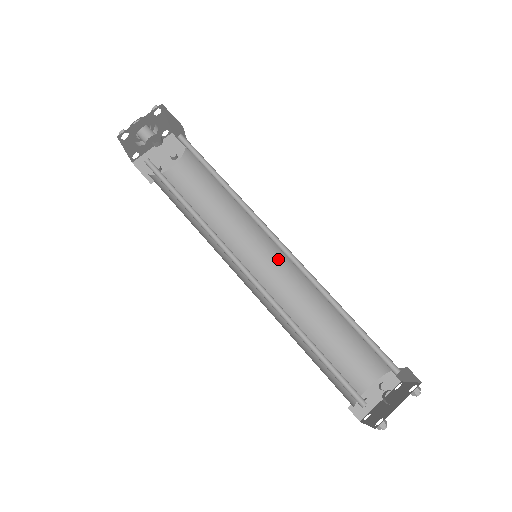
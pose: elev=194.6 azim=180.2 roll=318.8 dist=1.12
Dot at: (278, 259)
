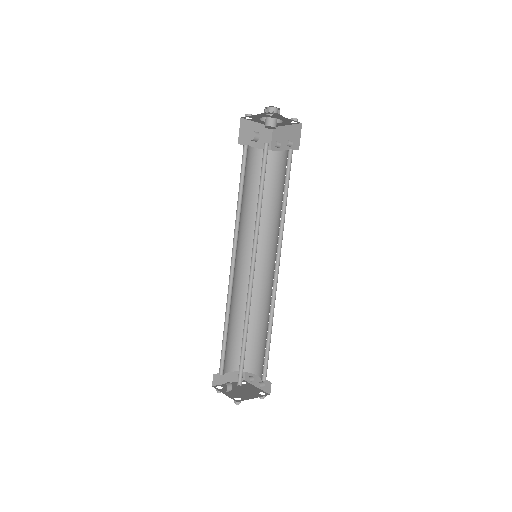
Dot at: (275, 269)
